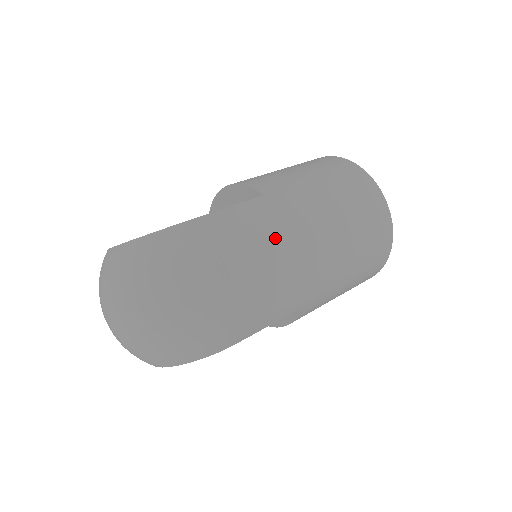
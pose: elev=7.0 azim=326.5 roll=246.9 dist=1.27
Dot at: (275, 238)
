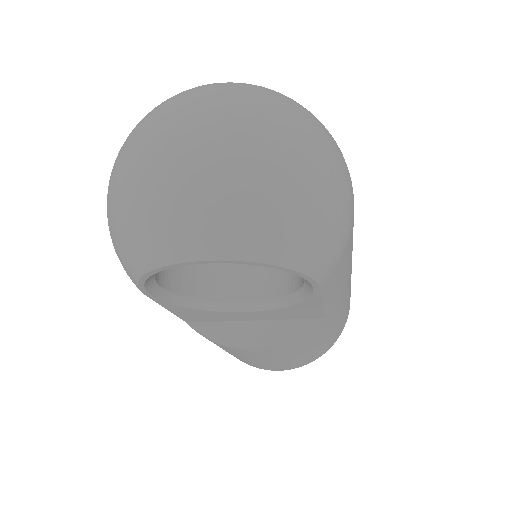
Dot at: occluded
